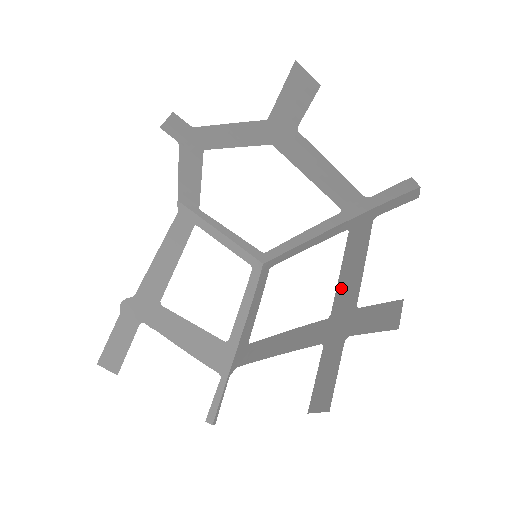
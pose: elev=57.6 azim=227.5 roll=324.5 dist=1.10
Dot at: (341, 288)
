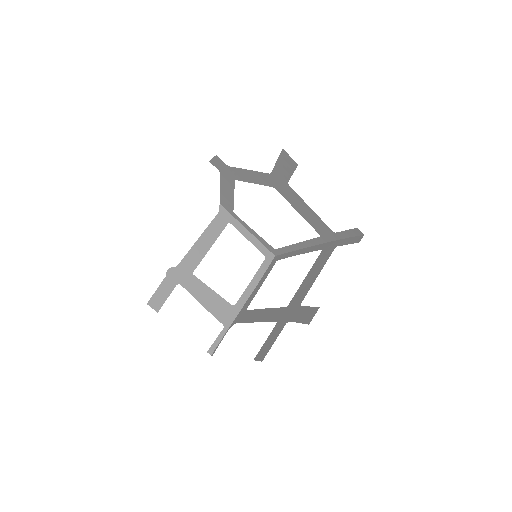
Dot at: (300, 290)
